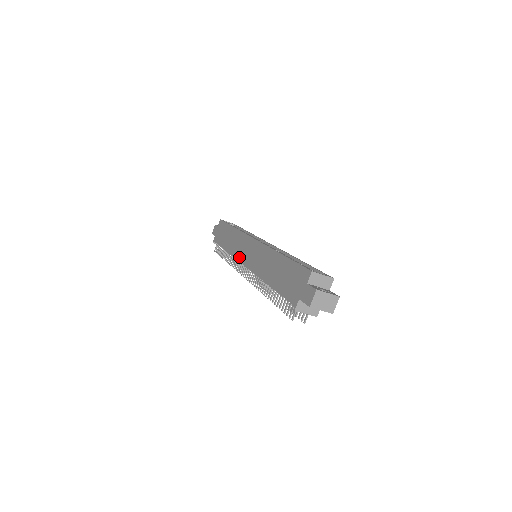
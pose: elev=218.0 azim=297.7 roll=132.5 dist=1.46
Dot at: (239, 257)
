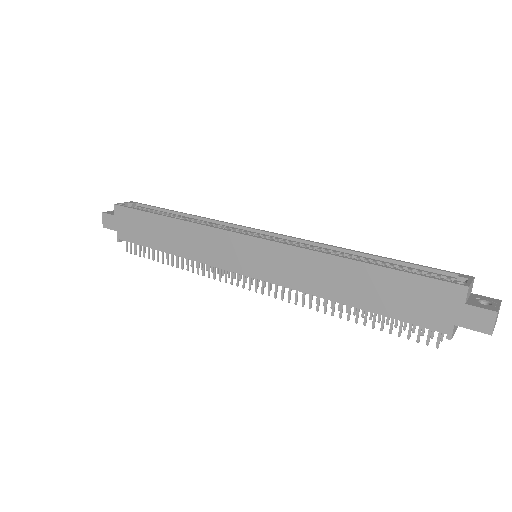
Dot at: (226, 265)
